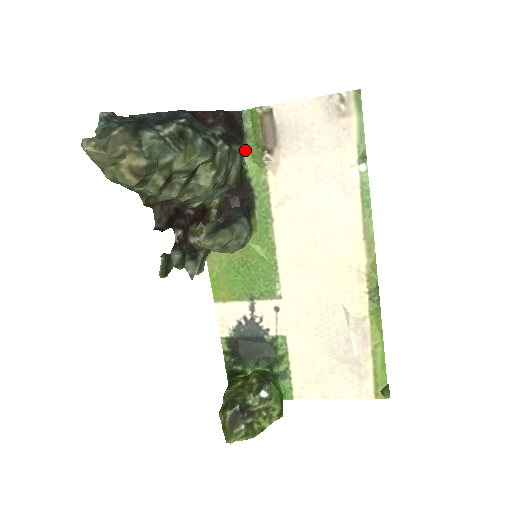
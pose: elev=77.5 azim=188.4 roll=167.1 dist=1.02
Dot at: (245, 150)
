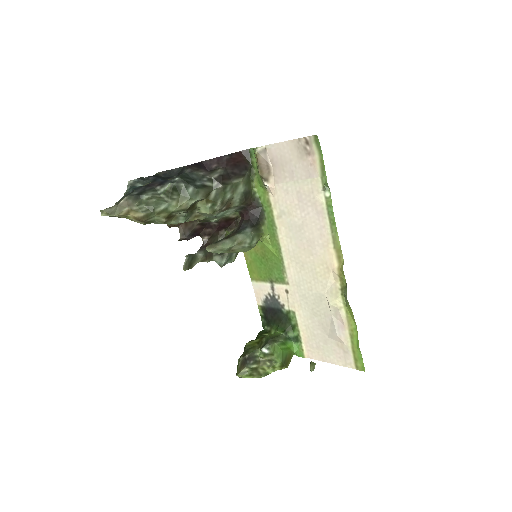
Dot at: (254, 177)
